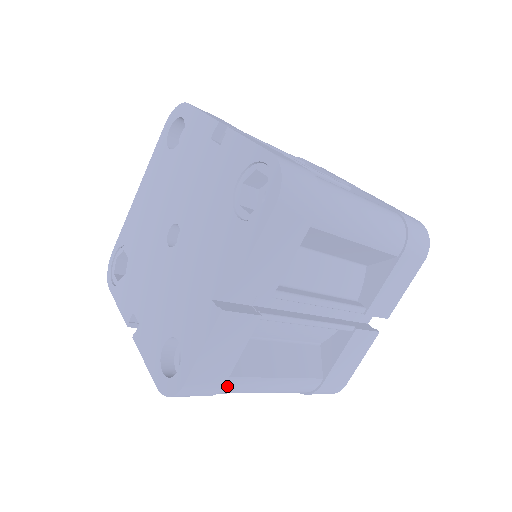
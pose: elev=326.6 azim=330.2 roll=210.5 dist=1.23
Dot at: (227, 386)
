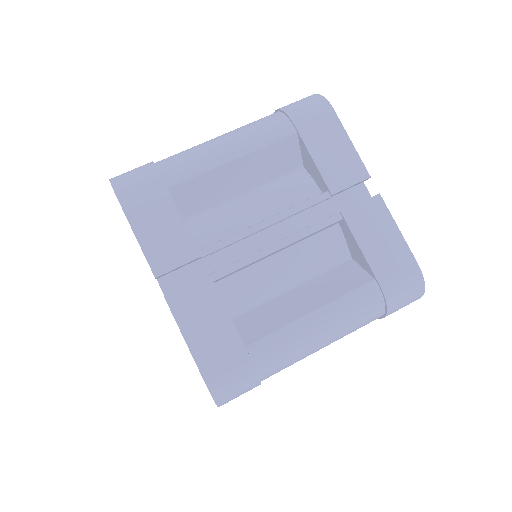
Dot at: occluded
